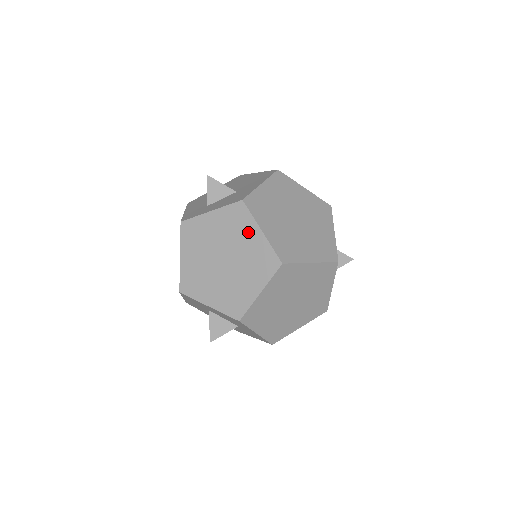
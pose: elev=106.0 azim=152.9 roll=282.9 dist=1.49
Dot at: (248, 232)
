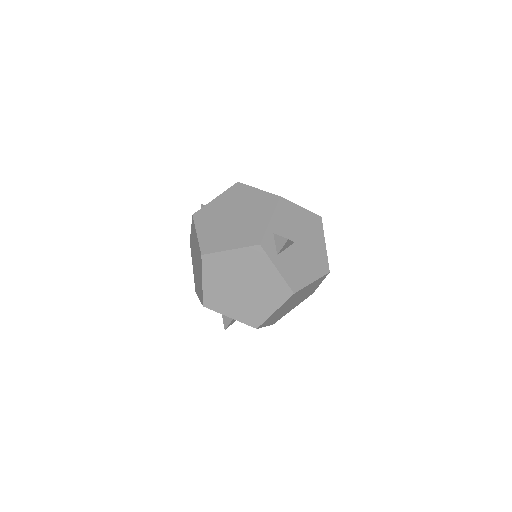
Dot at: occluded
